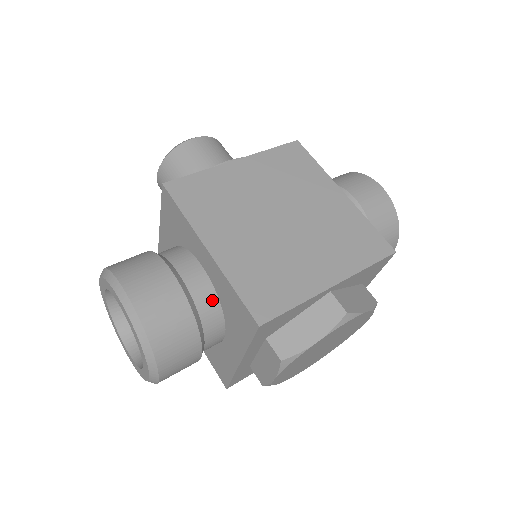
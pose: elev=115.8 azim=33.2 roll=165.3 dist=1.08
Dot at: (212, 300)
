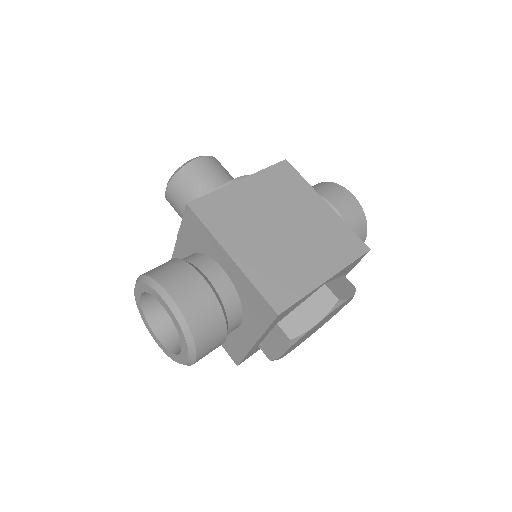
Dot at: (233, 296)
